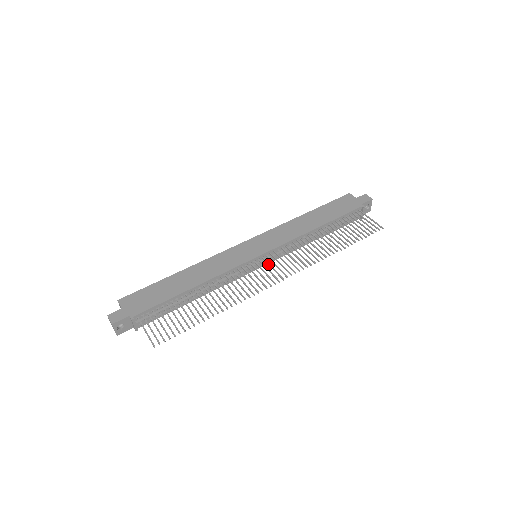
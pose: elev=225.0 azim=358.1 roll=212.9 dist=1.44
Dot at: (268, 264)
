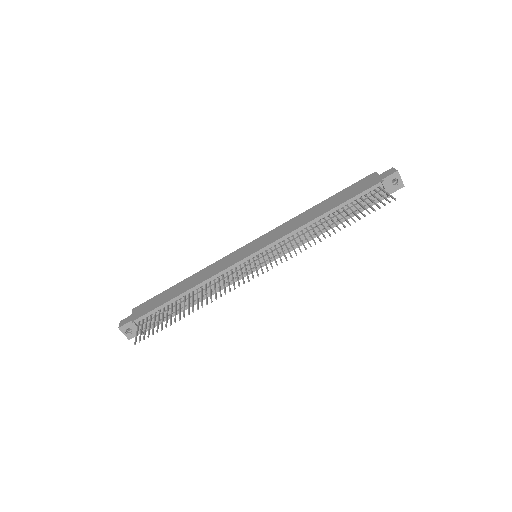
Dot at: occluded
